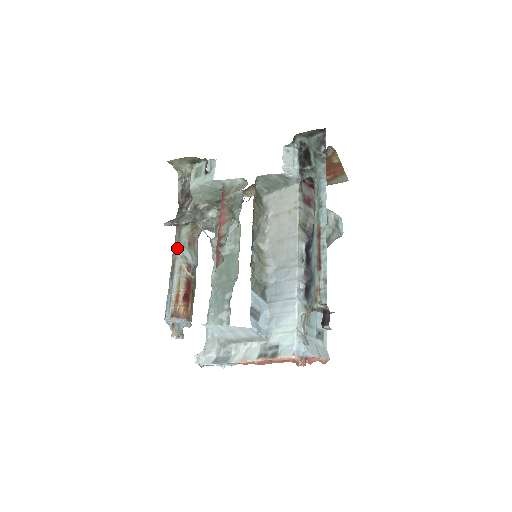
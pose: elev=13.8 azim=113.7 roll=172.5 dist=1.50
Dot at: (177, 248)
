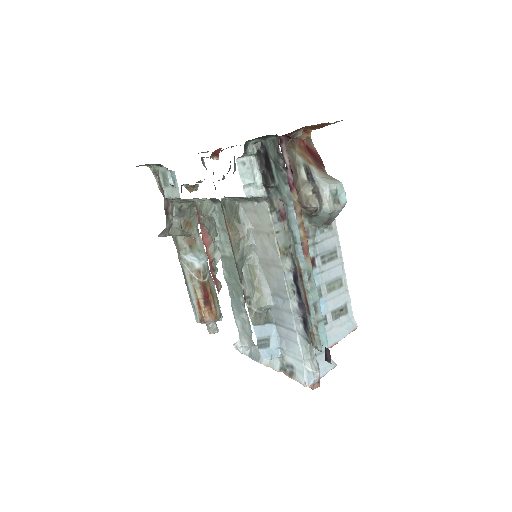
Dot at: (180, 257)
